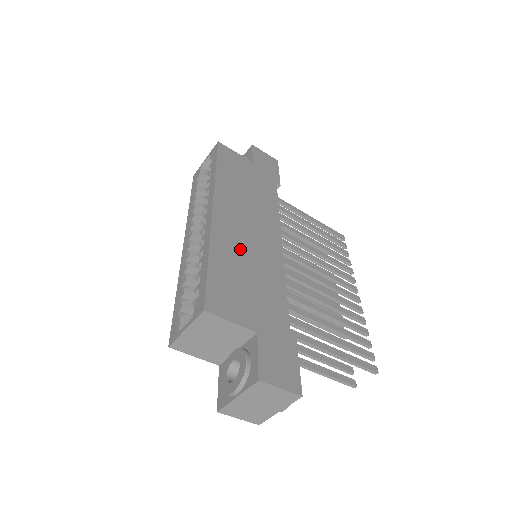
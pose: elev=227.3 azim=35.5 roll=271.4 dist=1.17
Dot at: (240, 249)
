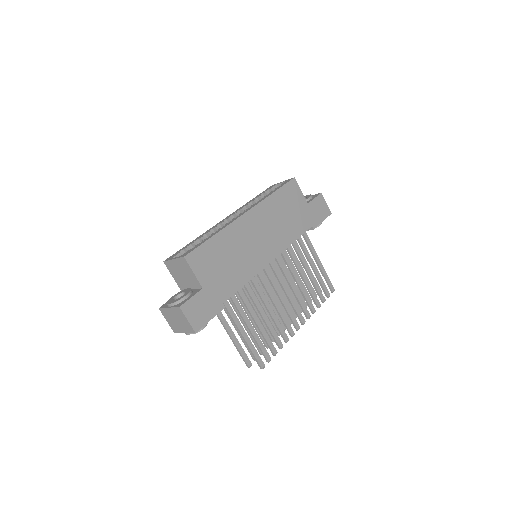
Dot at: (239, 244)
